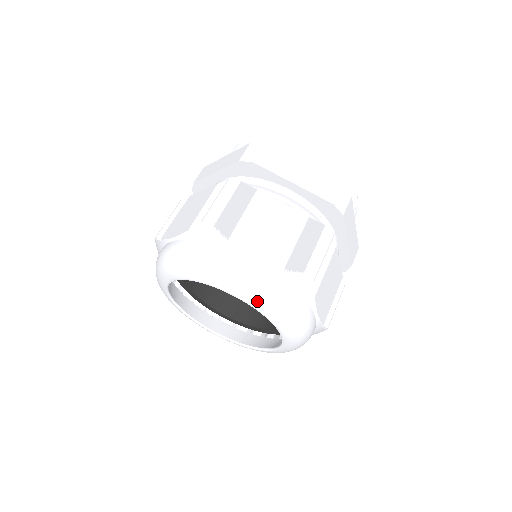
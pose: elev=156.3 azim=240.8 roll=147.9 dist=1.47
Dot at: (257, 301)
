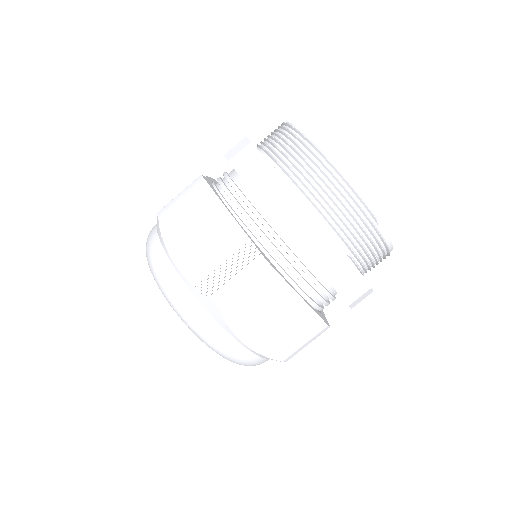
Dot at: (172, 306)
